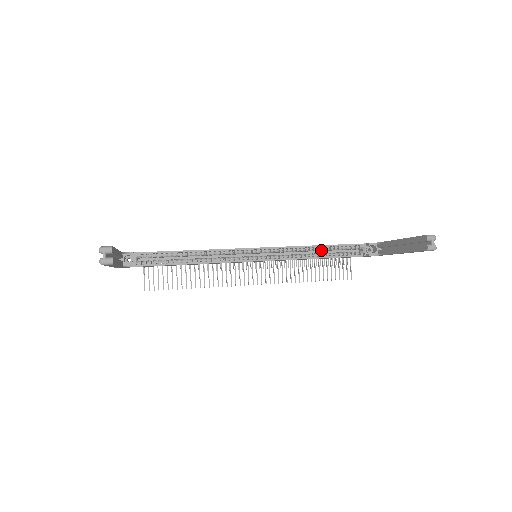
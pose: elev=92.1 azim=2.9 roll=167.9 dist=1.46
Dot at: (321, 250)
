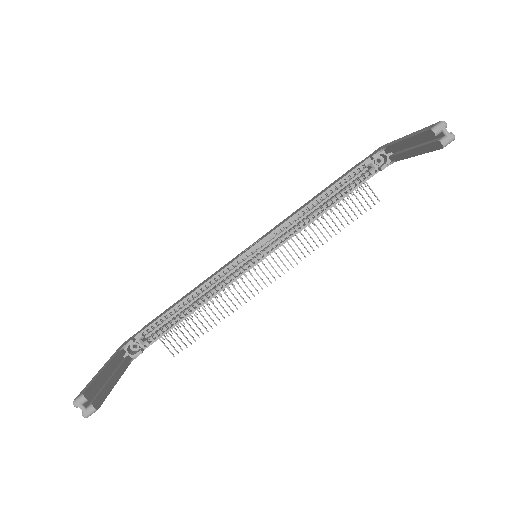
Dot at: occluded
